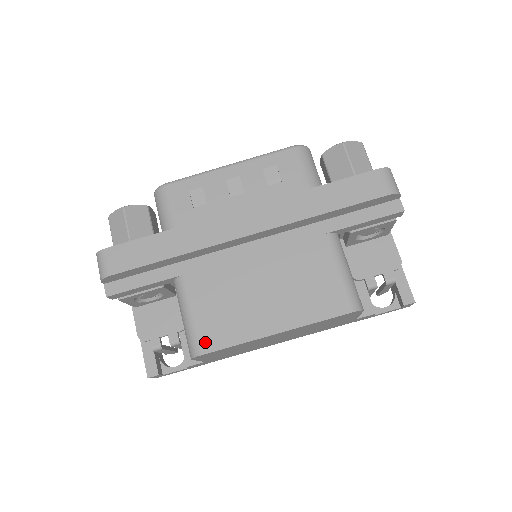
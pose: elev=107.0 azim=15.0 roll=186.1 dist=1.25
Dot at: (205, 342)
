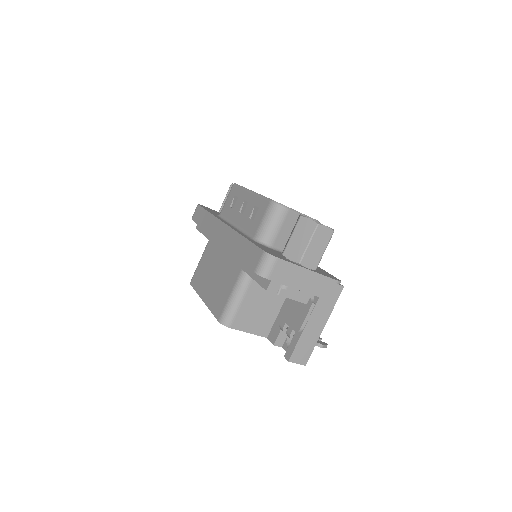
Dot at: (193, 279)
